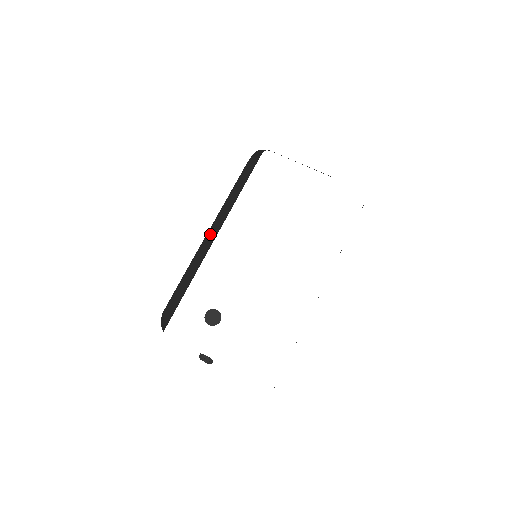
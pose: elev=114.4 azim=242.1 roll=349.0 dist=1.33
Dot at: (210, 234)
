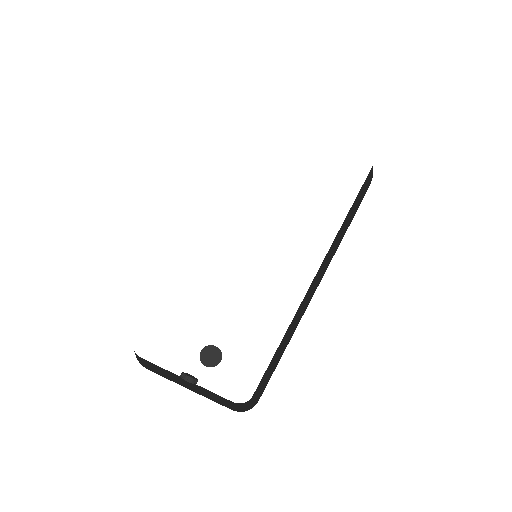
Dot at: occluded
